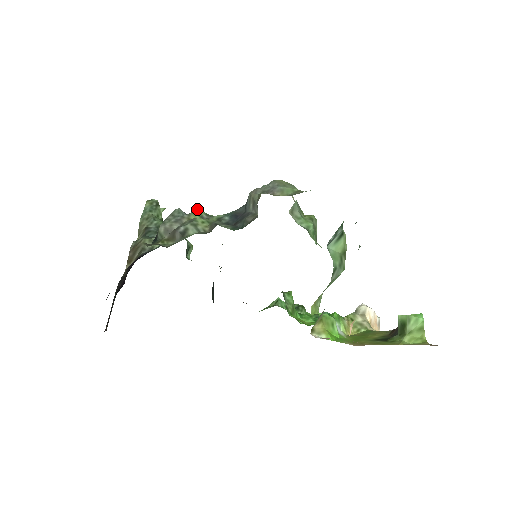
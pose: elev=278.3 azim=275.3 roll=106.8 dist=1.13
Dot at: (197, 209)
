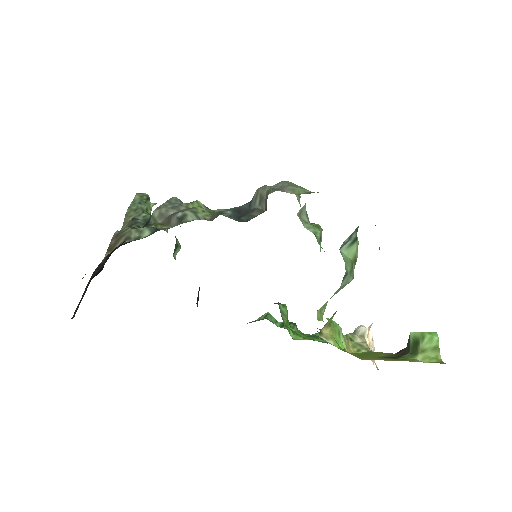
Dot at: (196, 200)
